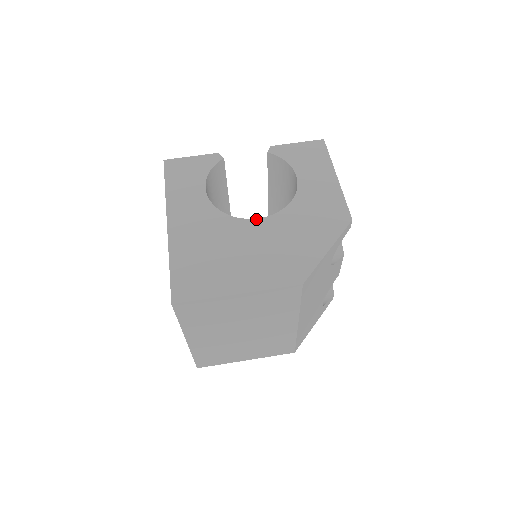
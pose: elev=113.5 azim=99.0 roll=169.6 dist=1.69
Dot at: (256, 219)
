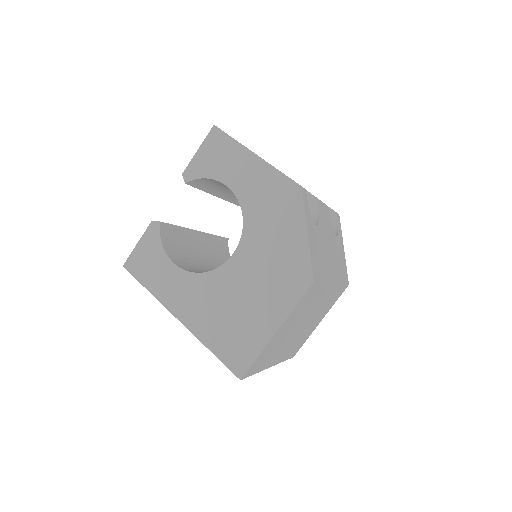
Dot at: (232, 256)
